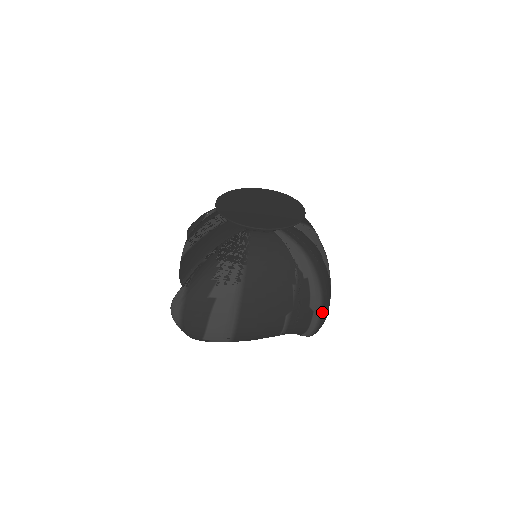
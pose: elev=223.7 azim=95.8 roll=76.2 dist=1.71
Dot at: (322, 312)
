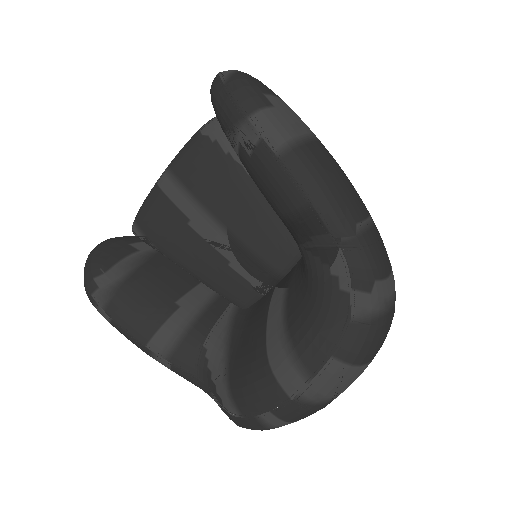
Dot at: (395, 294)
